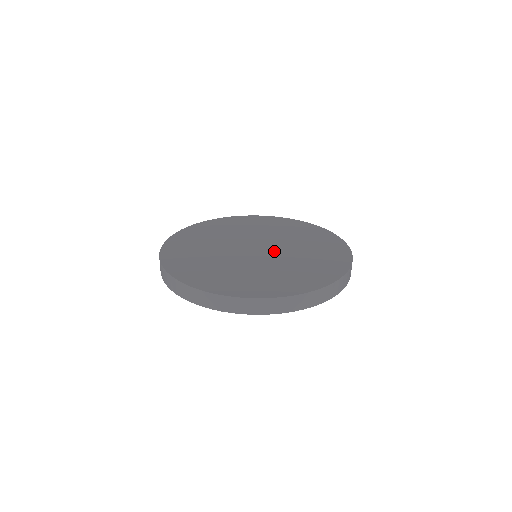
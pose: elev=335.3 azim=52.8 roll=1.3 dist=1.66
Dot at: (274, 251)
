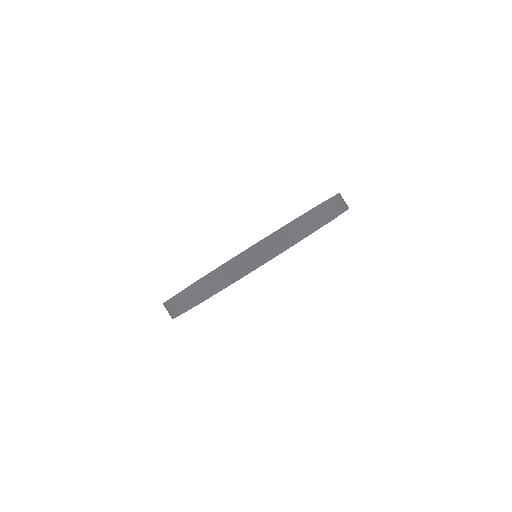
Dot at: occluded
